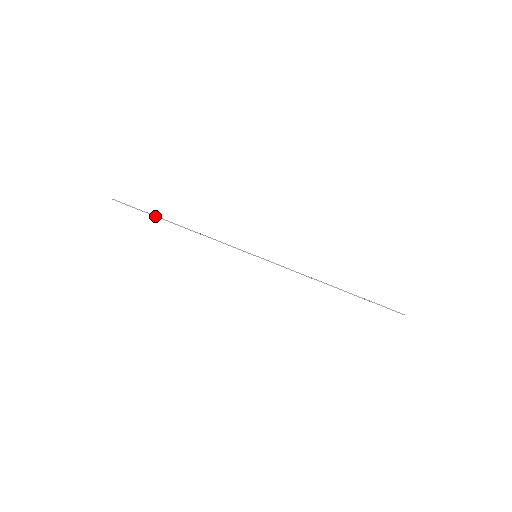
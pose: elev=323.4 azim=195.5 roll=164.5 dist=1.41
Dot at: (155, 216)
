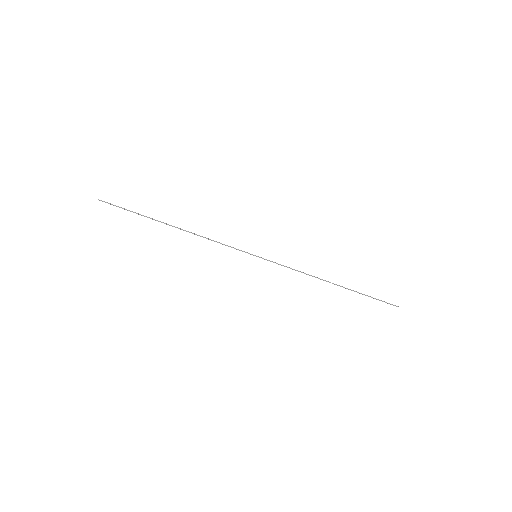
Dot at: (148, 217)
